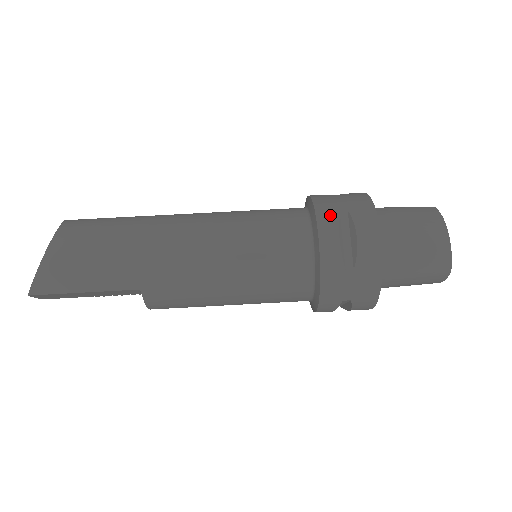
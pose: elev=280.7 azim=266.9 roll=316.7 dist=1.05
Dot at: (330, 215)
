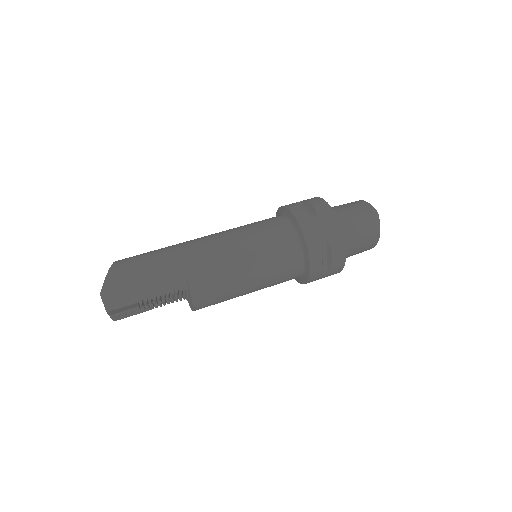
Dot at: (290, 204)
